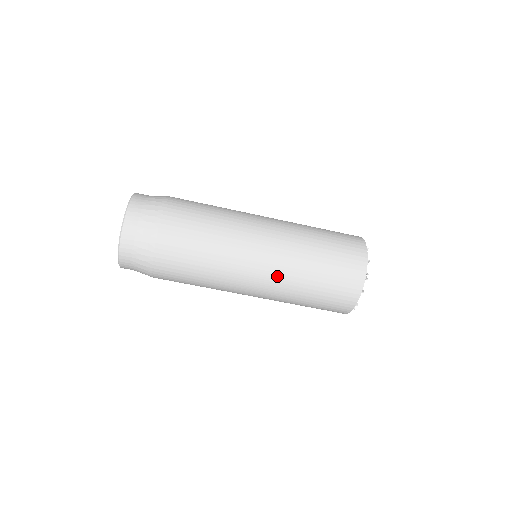
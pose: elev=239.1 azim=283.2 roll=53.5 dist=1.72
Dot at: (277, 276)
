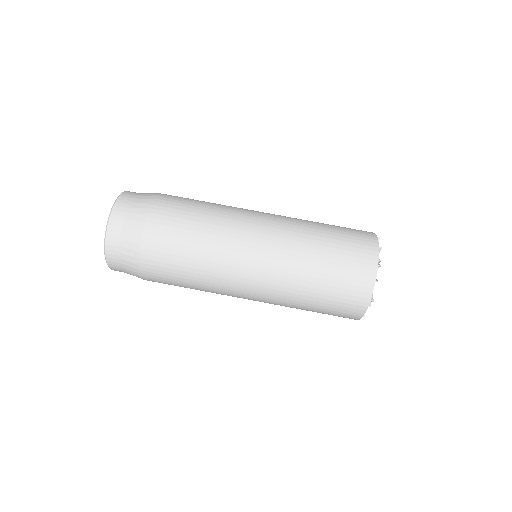
Dot at: (277, 262)
